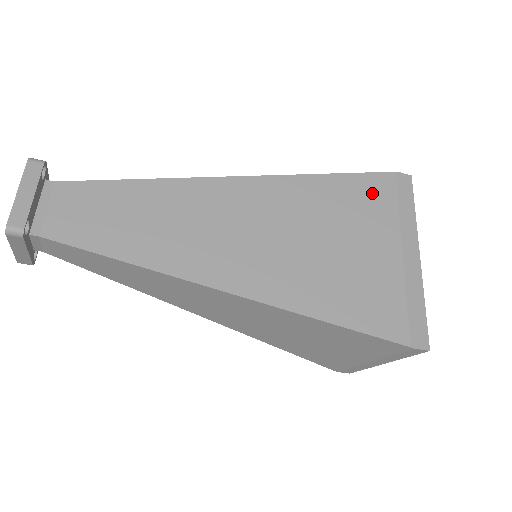
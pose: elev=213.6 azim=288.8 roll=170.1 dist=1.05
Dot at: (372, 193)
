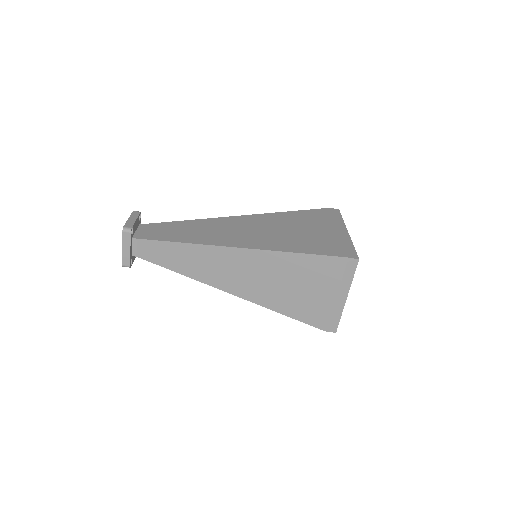
Dot at: (316, 215)
